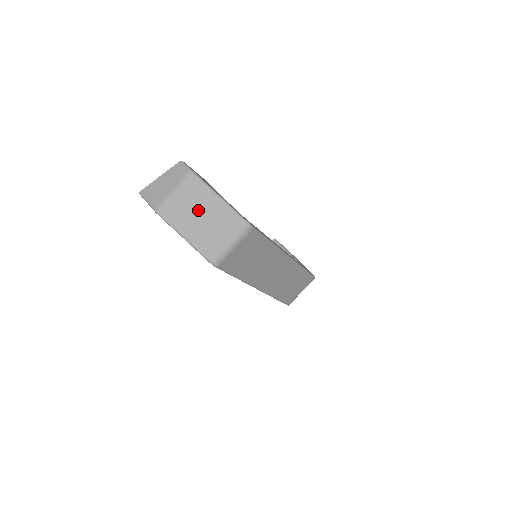
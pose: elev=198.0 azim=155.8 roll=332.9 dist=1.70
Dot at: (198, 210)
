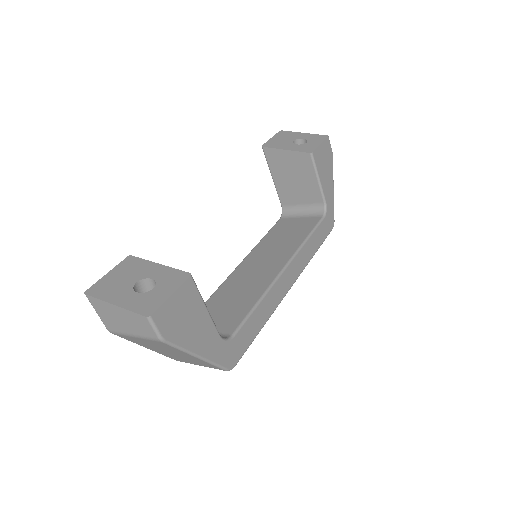
Dot at: (166, 350)
